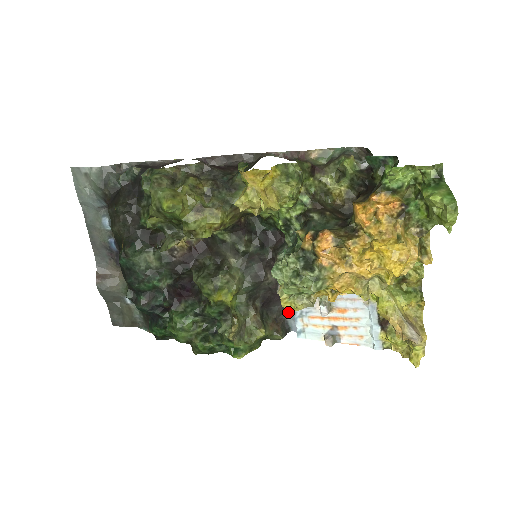
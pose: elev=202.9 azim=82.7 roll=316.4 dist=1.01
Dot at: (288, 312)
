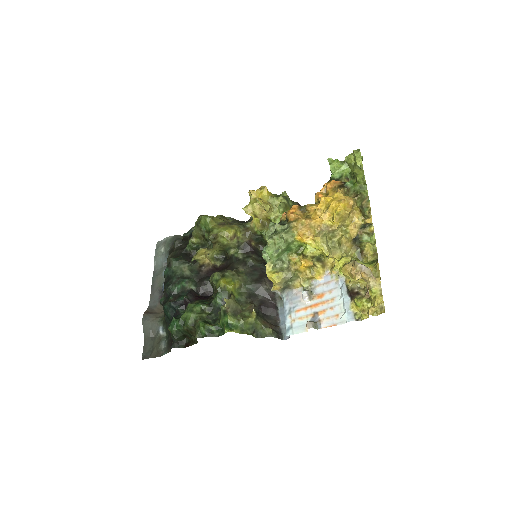
Dot at: (282, 322)
